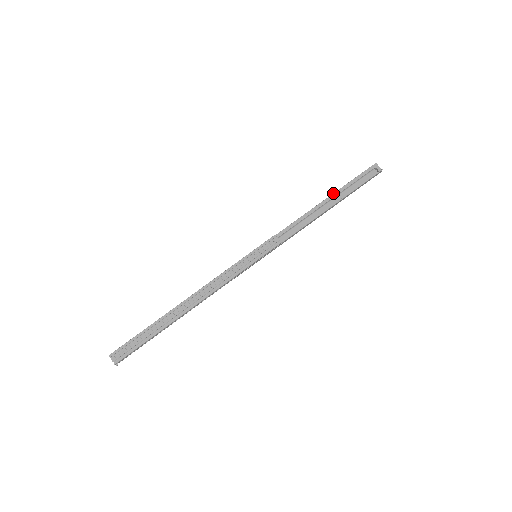
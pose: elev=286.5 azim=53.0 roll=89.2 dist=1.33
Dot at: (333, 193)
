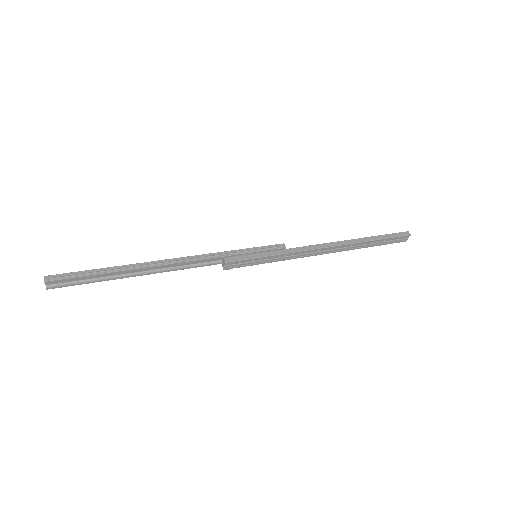
Dot at: occluded
